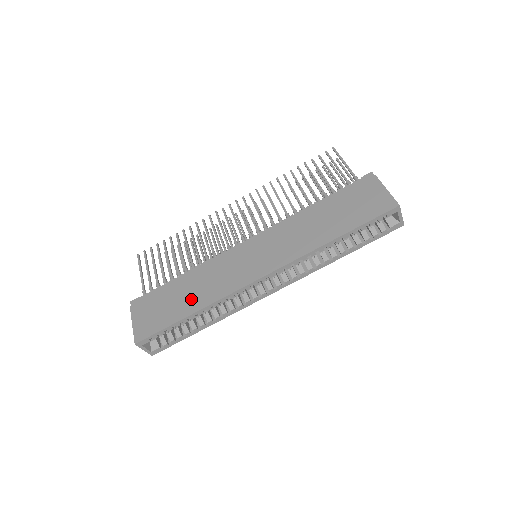
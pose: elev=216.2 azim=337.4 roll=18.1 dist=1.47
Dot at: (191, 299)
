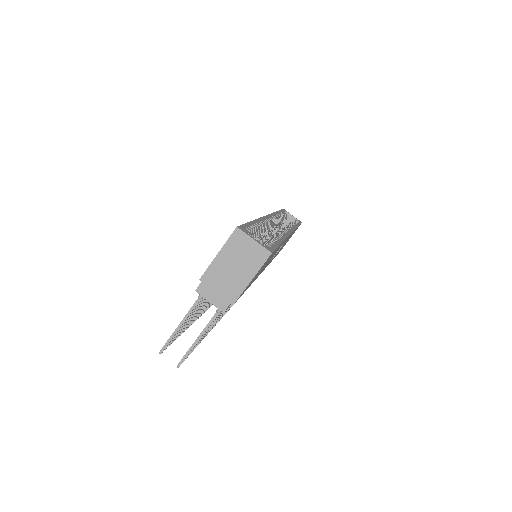
Dot at: occluded
